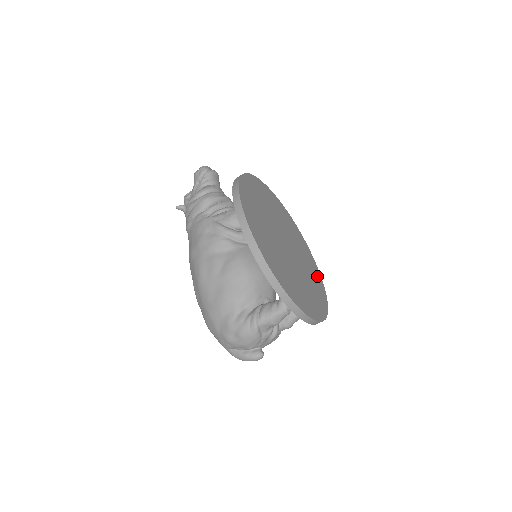
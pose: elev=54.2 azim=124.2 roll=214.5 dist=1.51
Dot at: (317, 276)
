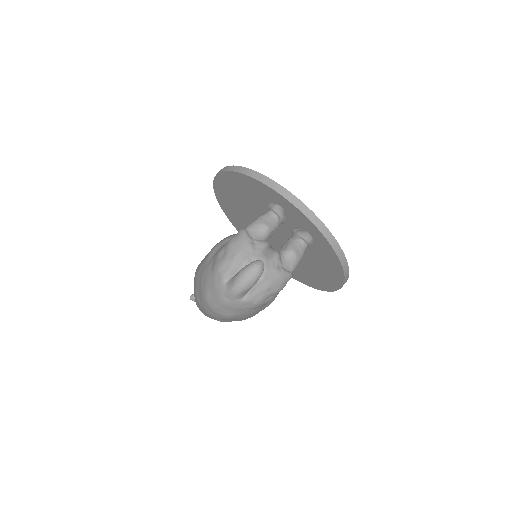
Dot at: occluded
